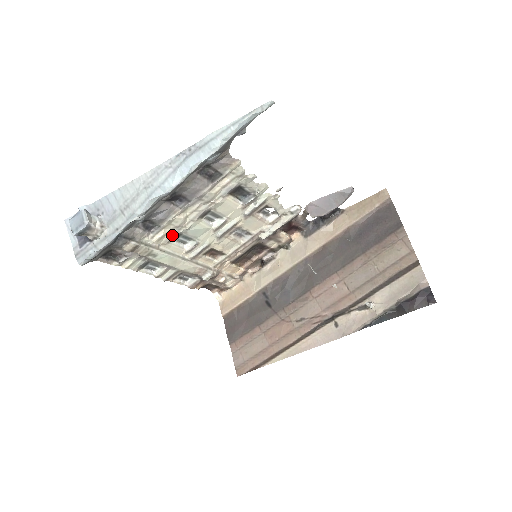
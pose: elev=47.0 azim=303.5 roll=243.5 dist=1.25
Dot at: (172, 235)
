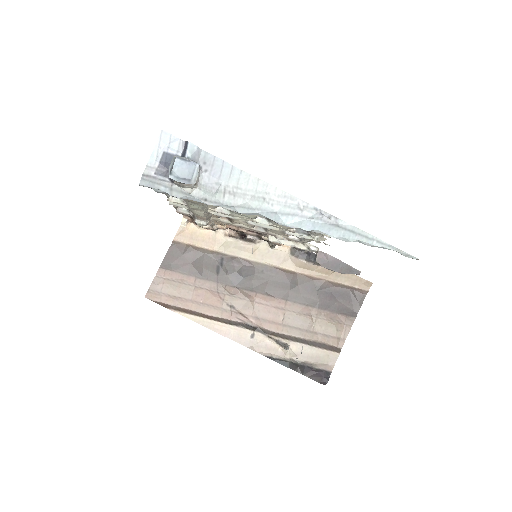
Dot at: occluded
